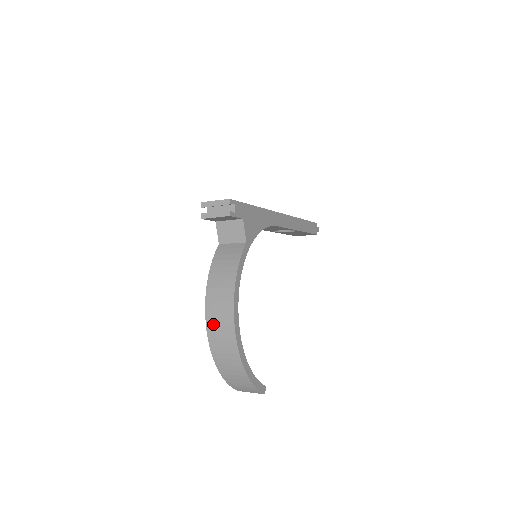
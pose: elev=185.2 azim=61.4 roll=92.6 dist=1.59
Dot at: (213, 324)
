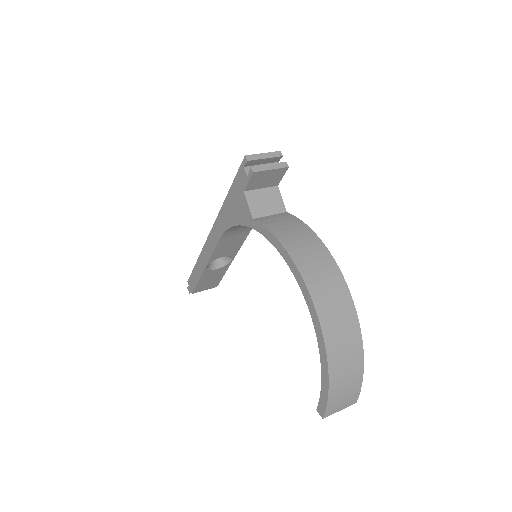
Dot at: (320, 291)
